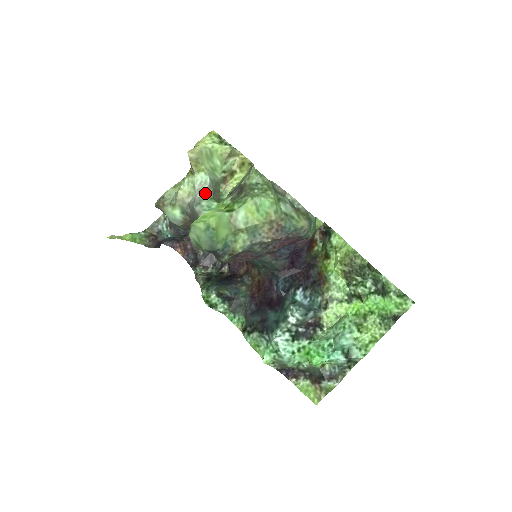
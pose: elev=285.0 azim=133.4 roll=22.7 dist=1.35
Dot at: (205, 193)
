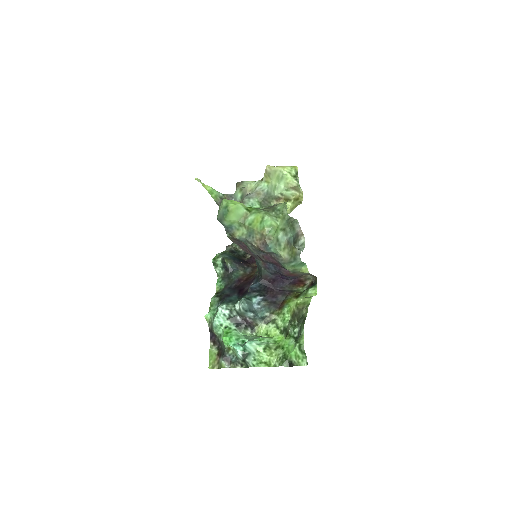
Dot at: (258, 196)
